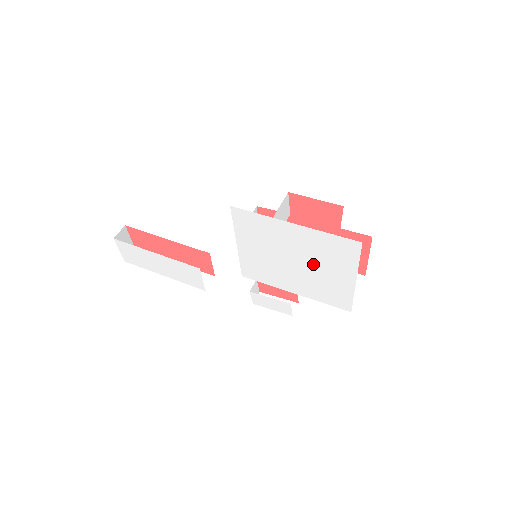
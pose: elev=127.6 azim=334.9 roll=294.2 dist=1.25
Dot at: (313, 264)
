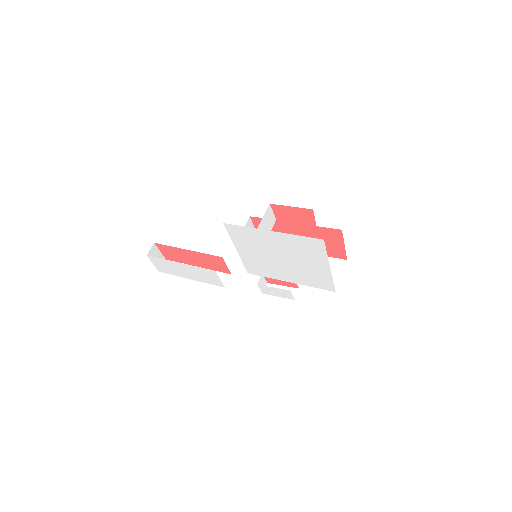
Dot at: (295, 259)
